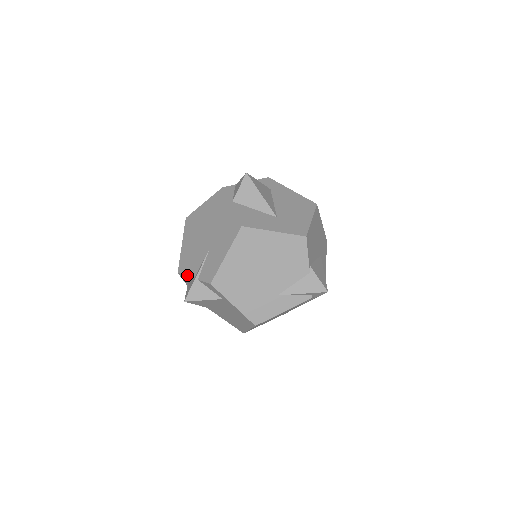
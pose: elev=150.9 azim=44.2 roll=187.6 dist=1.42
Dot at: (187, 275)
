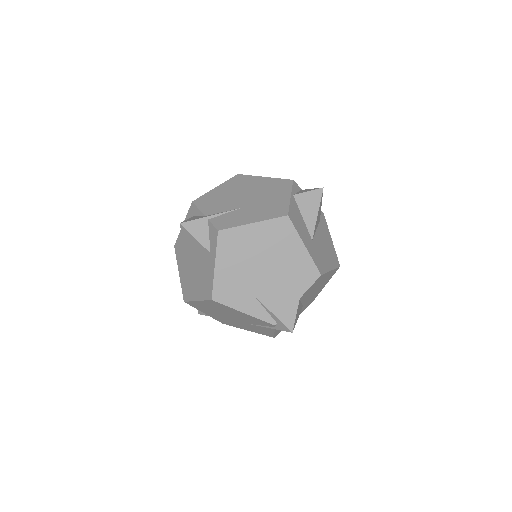
Dot at: (200, 209)
